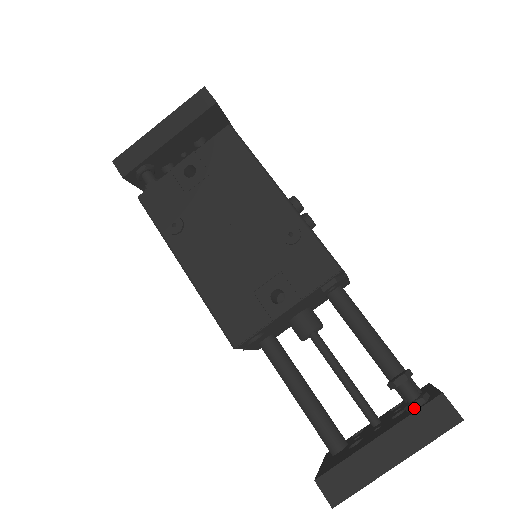
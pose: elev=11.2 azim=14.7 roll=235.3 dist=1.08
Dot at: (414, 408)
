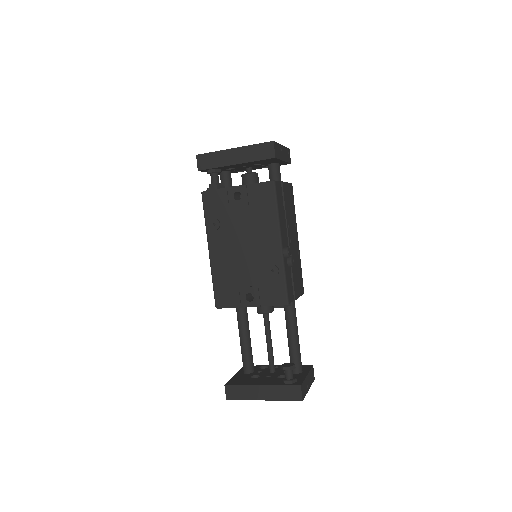
Dot at: (285, 383)
